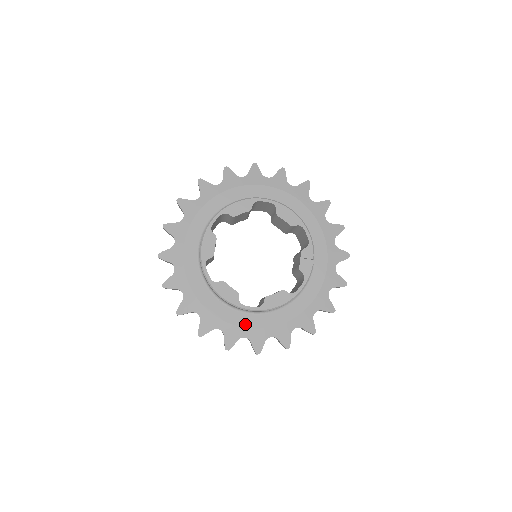
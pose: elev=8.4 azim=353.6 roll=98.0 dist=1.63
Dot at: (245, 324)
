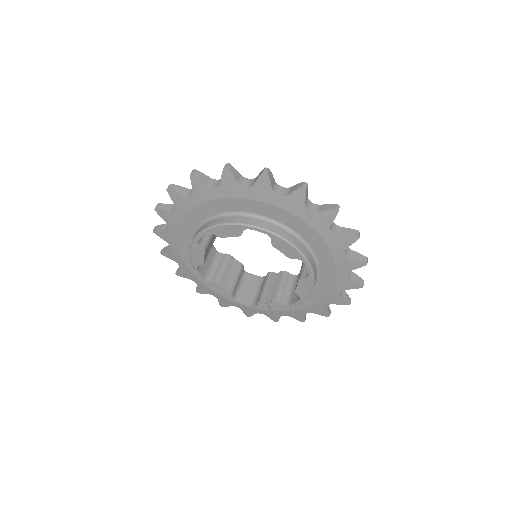
Dot at: (189, 265)
